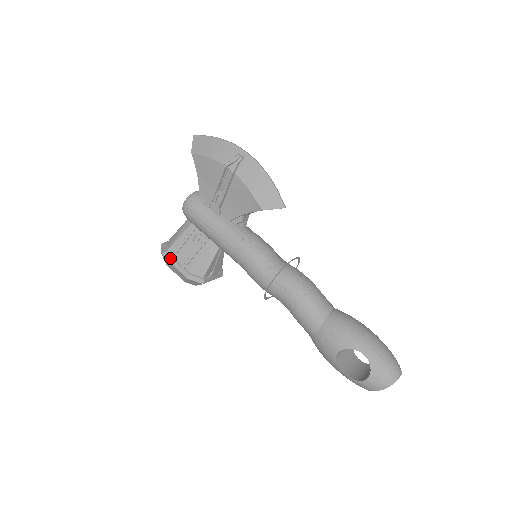
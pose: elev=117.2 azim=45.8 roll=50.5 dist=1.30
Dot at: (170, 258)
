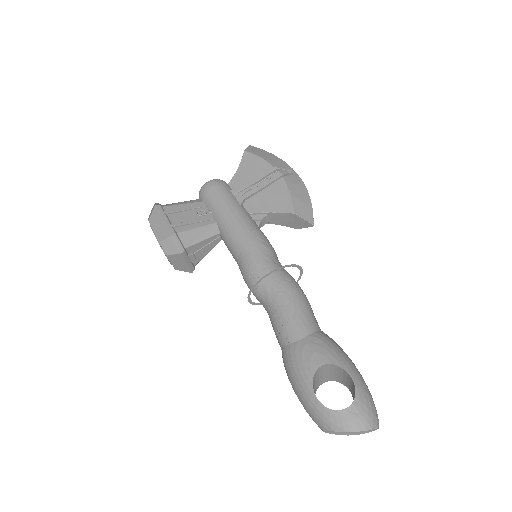
Dot at: (163, 212)
